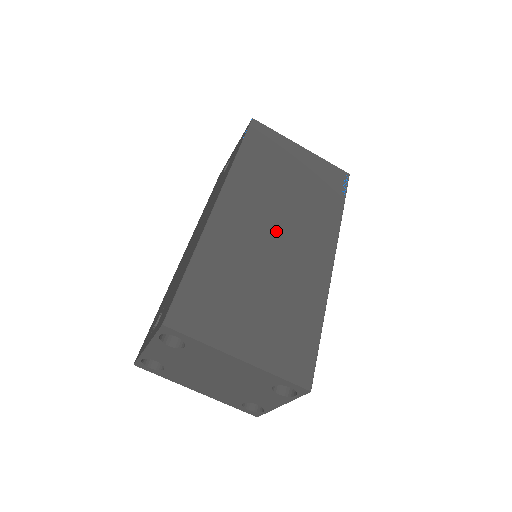
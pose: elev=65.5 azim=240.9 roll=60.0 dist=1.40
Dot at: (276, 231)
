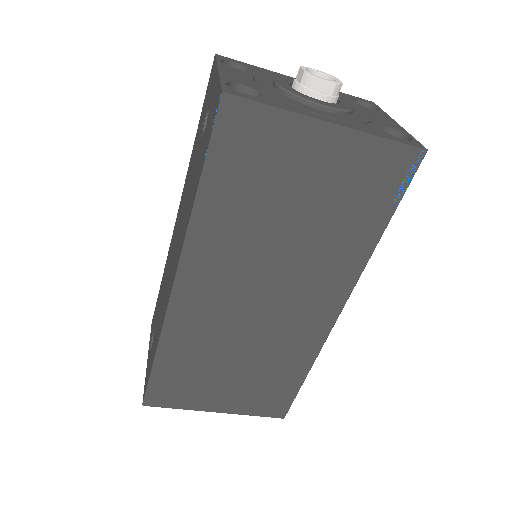
Dot at: (260, 298)
